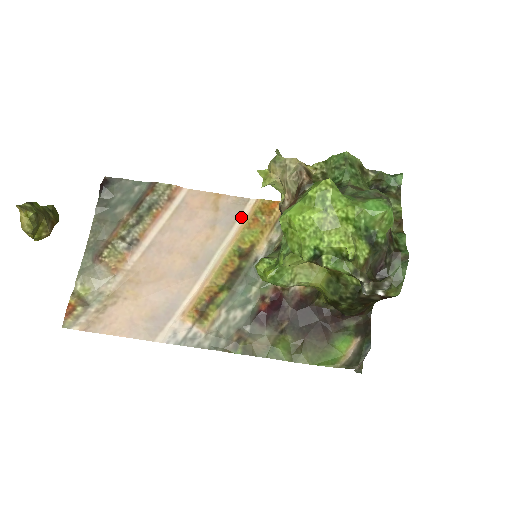
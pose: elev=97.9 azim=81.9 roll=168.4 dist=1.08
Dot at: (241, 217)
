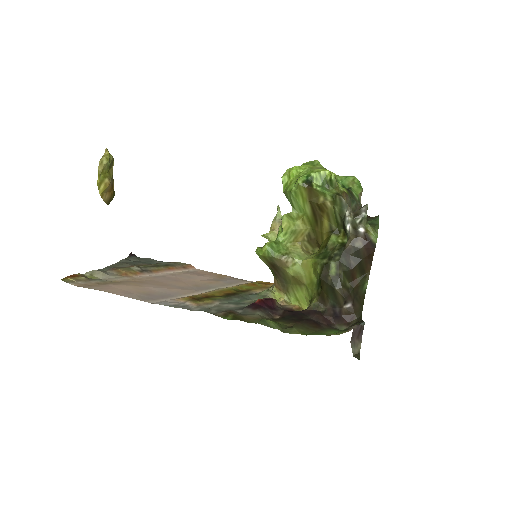
Dot at: (241, 283)
